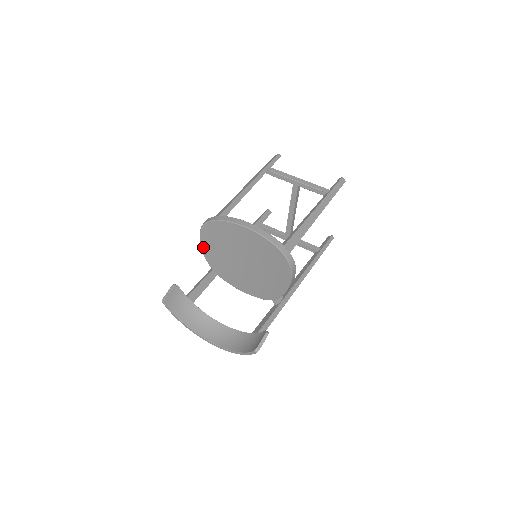
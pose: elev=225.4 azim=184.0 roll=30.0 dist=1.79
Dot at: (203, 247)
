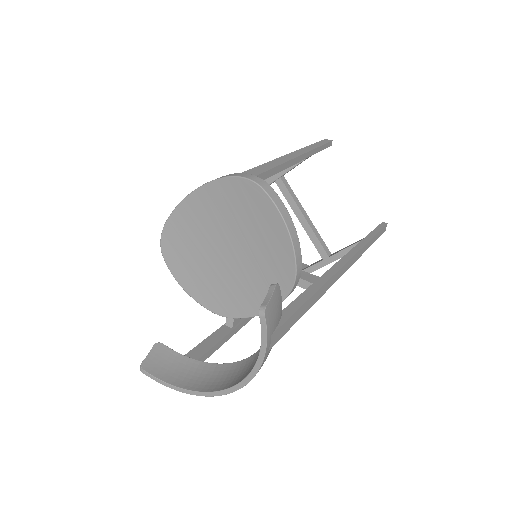
Dot at: (184, 286)
